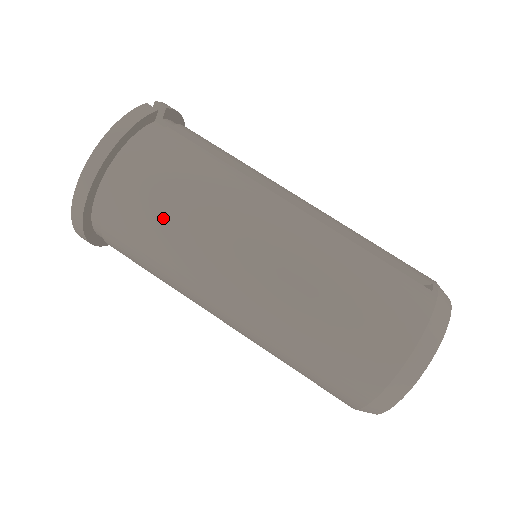
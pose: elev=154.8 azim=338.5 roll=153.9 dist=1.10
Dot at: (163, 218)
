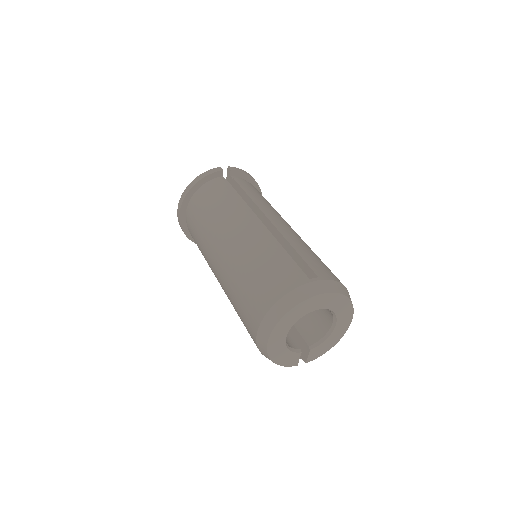
Dot at: (200, 223)
